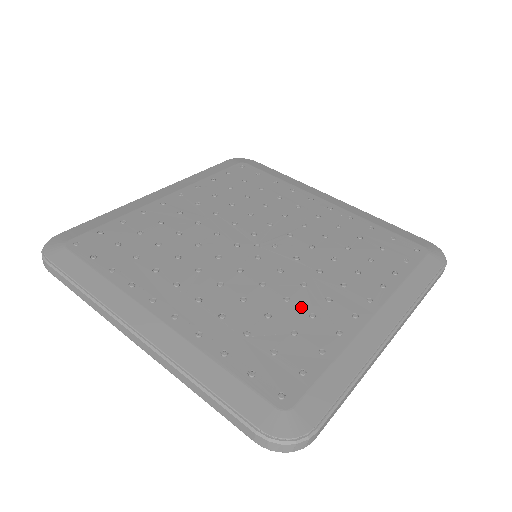
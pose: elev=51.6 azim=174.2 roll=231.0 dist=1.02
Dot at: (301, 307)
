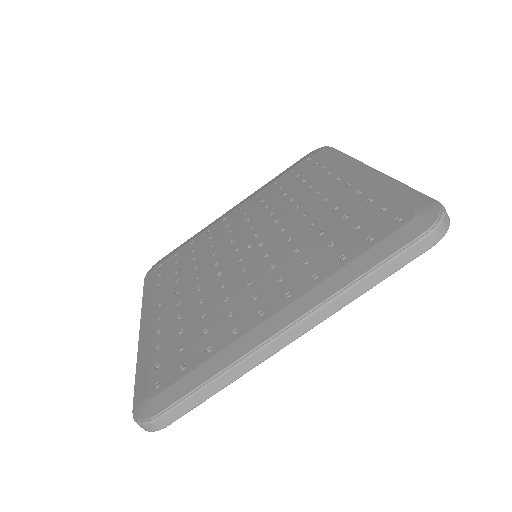
Dot at: (229, 306)
